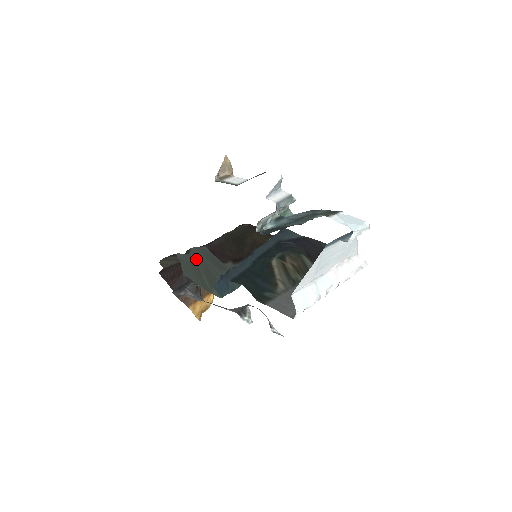
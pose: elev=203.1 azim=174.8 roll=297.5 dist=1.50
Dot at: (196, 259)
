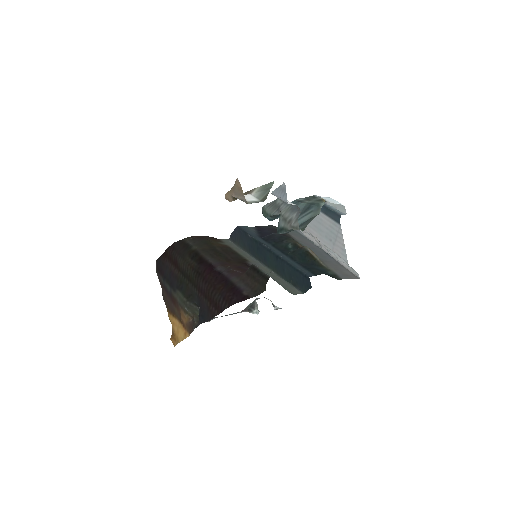
Dot at: occluded
